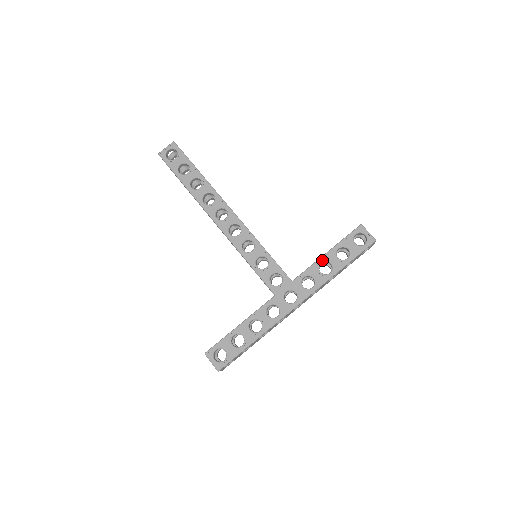
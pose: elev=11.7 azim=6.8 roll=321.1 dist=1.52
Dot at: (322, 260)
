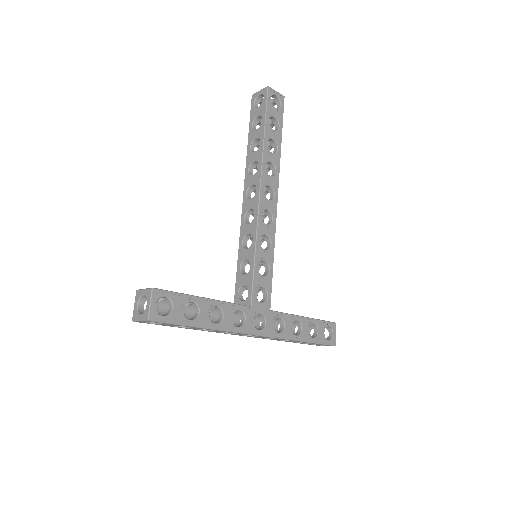
Dot at: (300, 319)
